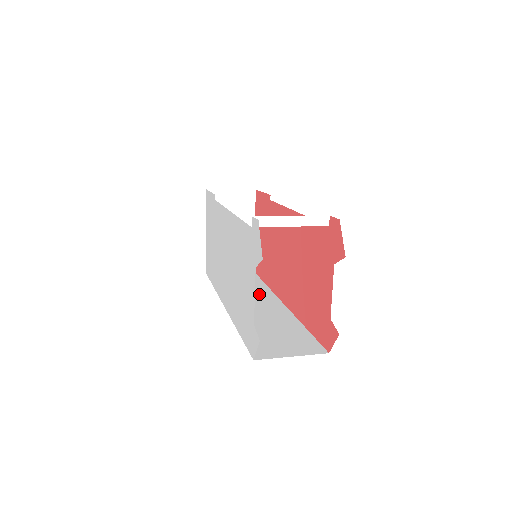
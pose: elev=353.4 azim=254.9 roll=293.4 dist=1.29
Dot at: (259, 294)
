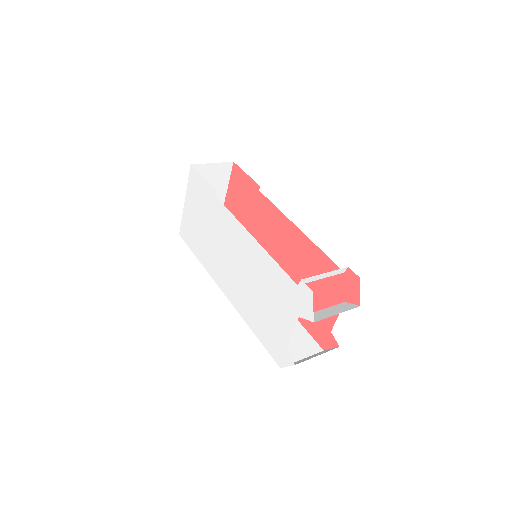
Dot at: occluded
